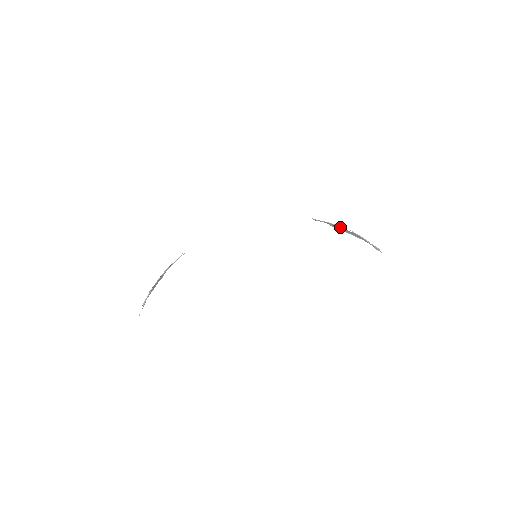
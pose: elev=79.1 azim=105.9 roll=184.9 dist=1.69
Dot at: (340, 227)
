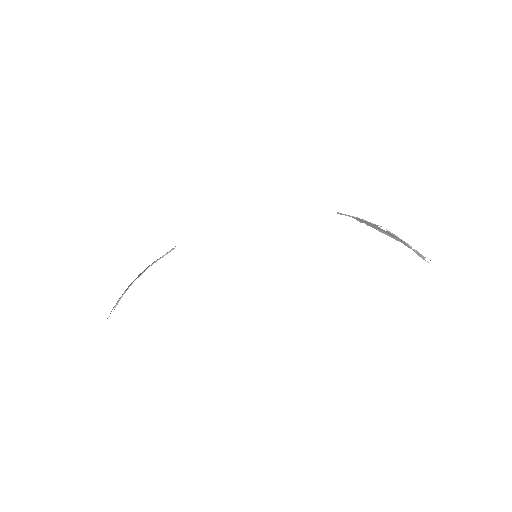
Dot at: (371, 224)
